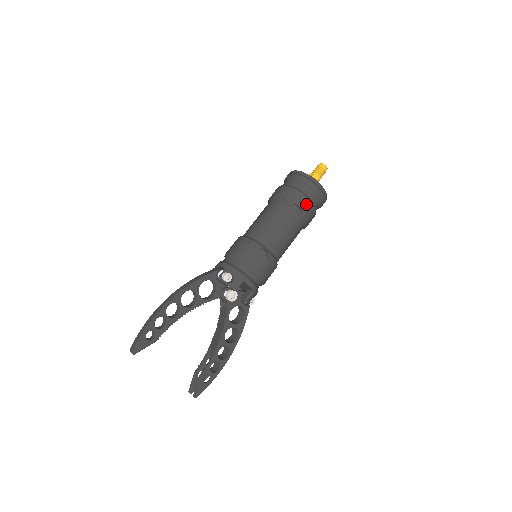
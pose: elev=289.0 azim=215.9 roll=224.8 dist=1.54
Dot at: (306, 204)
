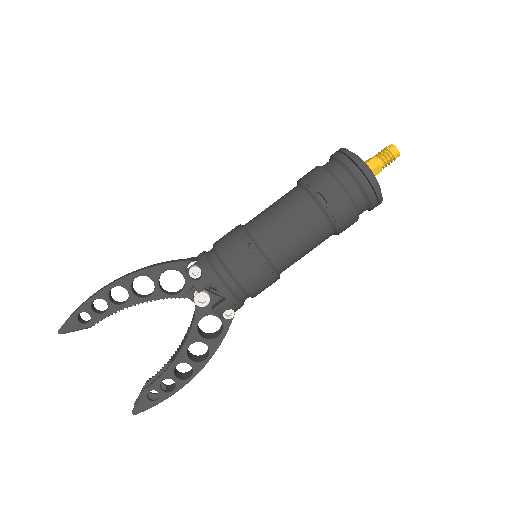
Dot at: (336, 196)
